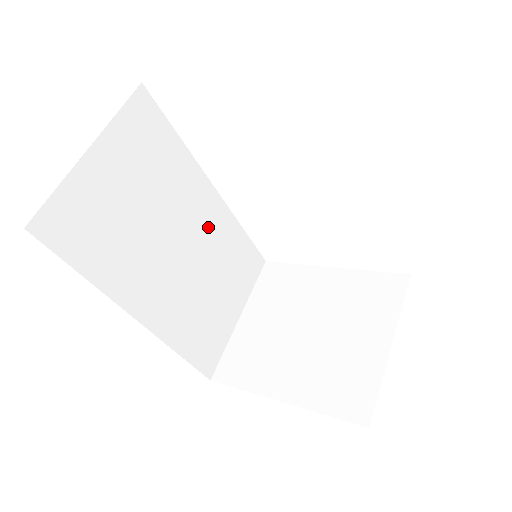
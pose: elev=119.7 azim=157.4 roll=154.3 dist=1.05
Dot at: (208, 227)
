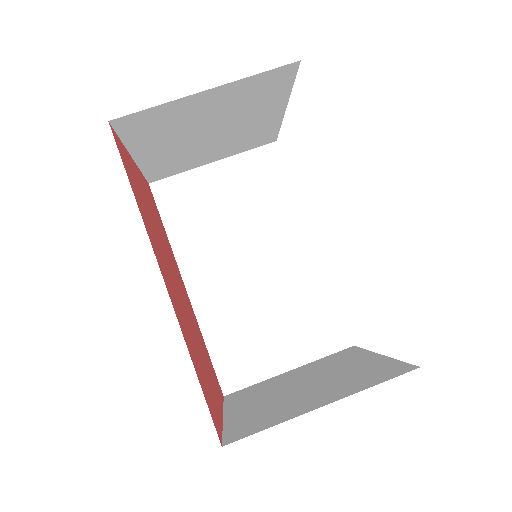
Dot at: (290, 266)
